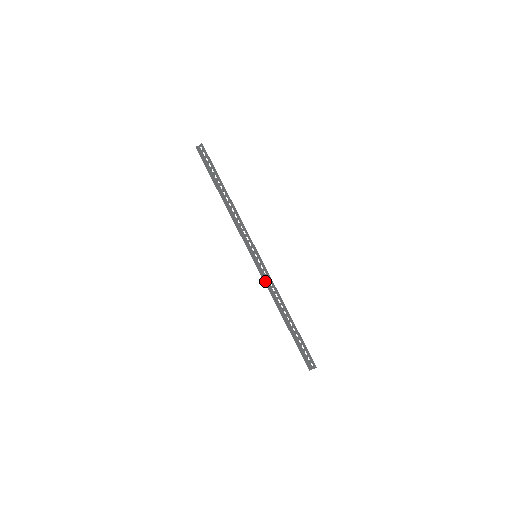
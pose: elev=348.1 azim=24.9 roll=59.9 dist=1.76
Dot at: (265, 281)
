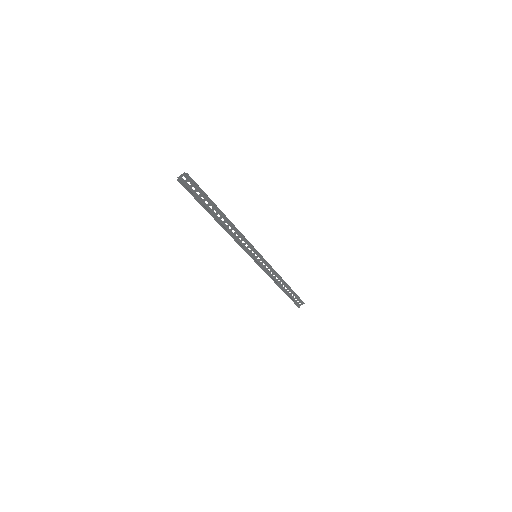
Dot at: (265, 271)
